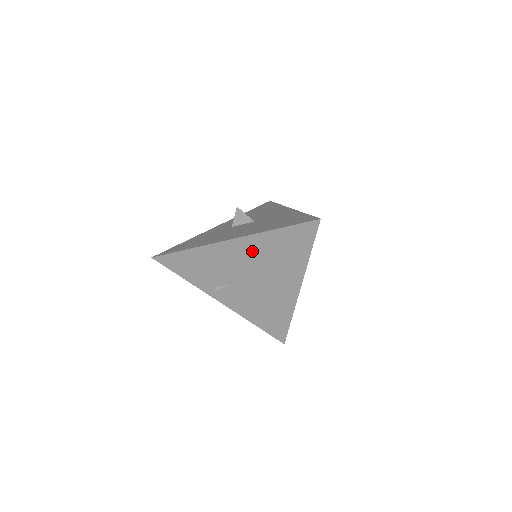
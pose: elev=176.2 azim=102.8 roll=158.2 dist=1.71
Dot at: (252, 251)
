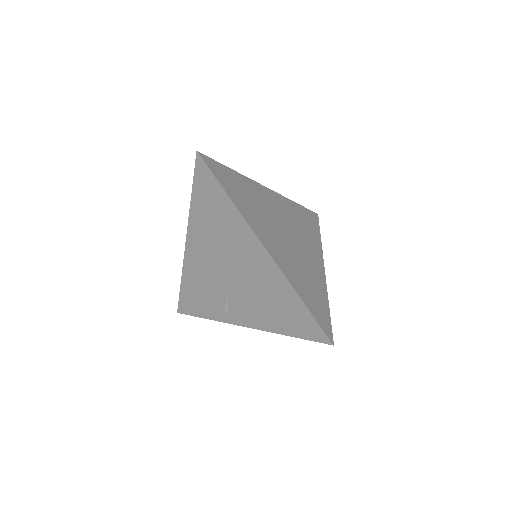
Dot at: (203, 239)
